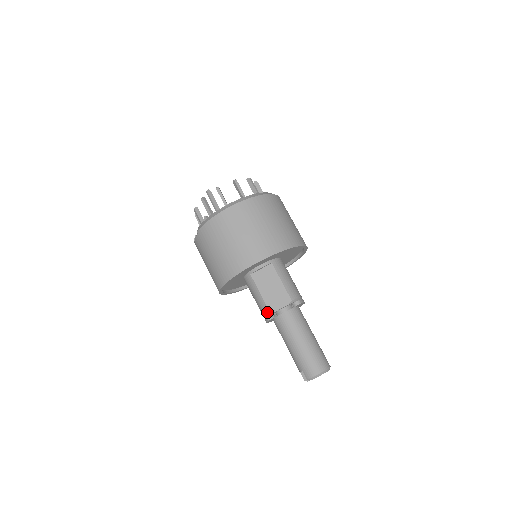
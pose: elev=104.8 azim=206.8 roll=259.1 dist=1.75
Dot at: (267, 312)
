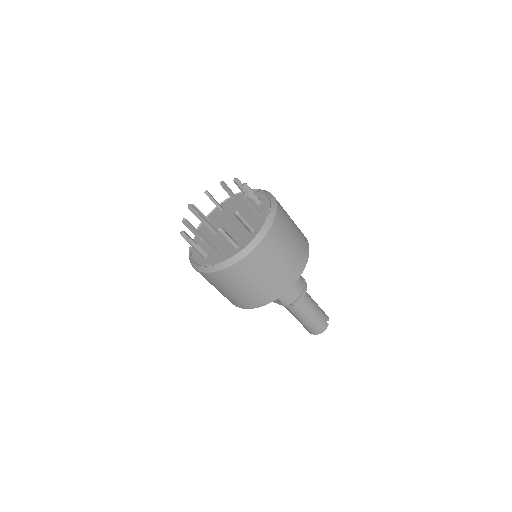
Dot at: occluded
